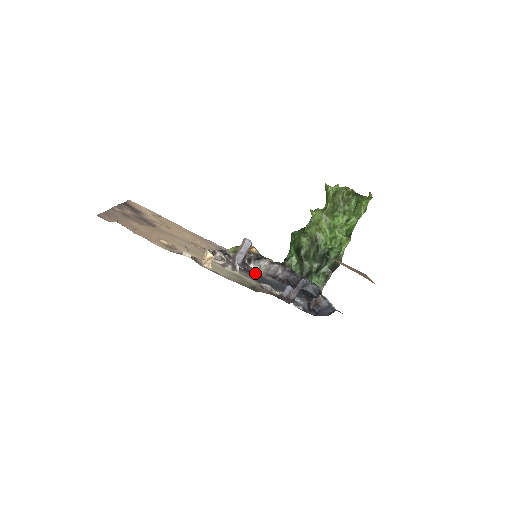
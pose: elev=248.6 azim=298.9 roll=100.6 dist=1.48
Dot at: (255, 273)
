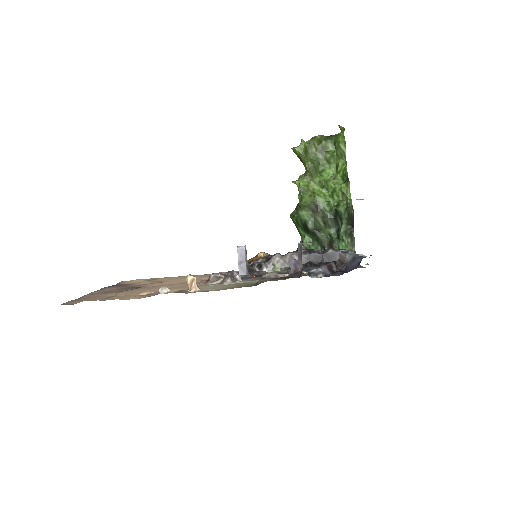
Dot at: occluded
